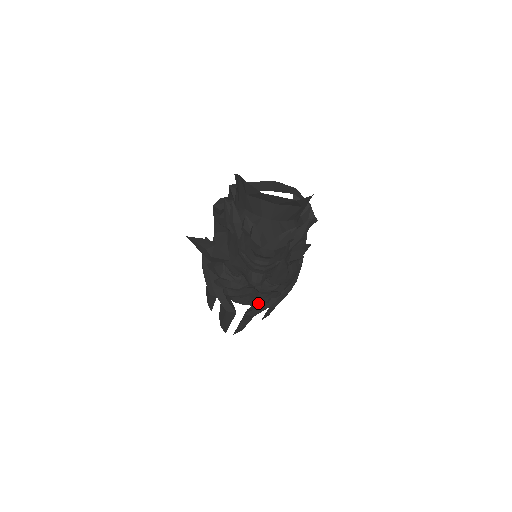
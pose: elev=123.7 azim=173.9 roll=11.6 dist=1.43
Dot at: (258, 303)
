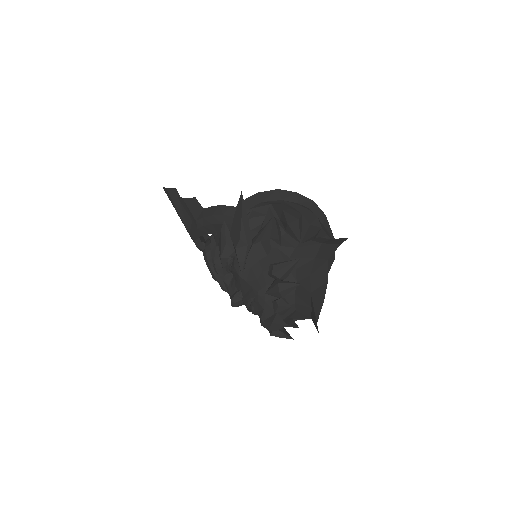
Dot at: occluded
